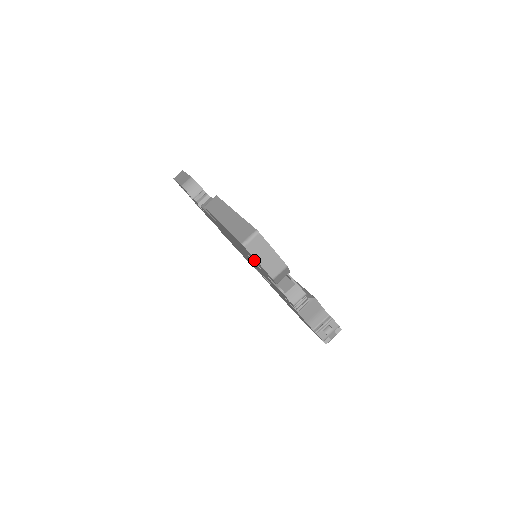
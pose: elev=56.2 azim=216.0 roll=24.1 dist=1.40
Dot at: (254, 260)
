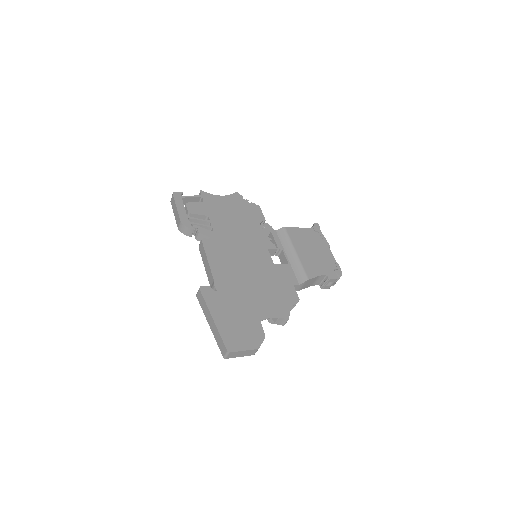
Dot at: occluded
